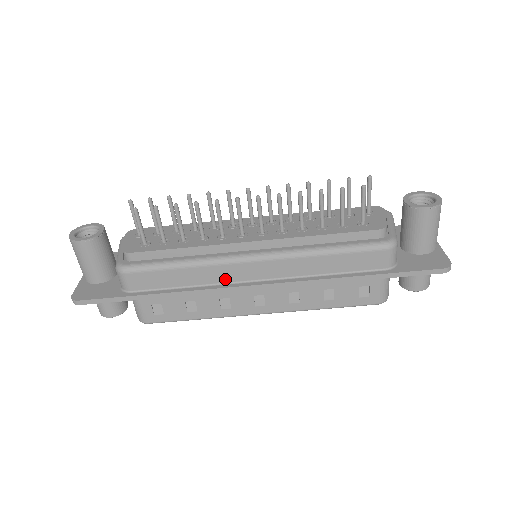
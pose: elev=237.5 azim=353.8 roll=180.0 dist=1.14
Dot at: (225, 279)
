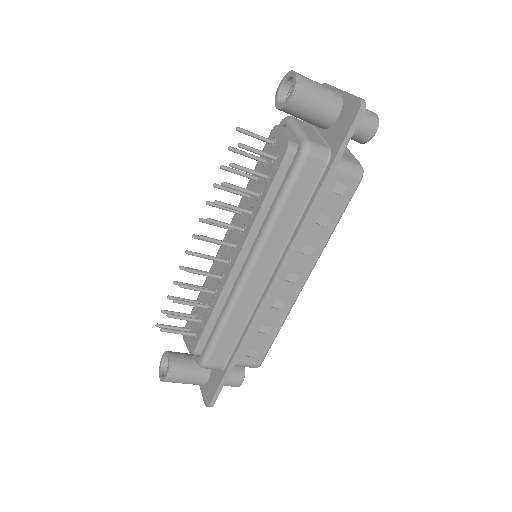
Dot at: (255, 298)
